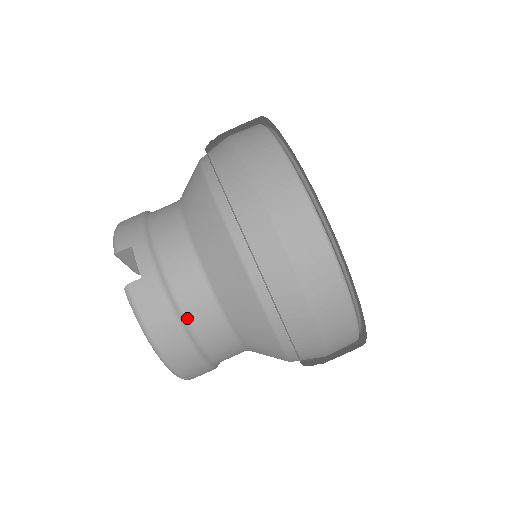
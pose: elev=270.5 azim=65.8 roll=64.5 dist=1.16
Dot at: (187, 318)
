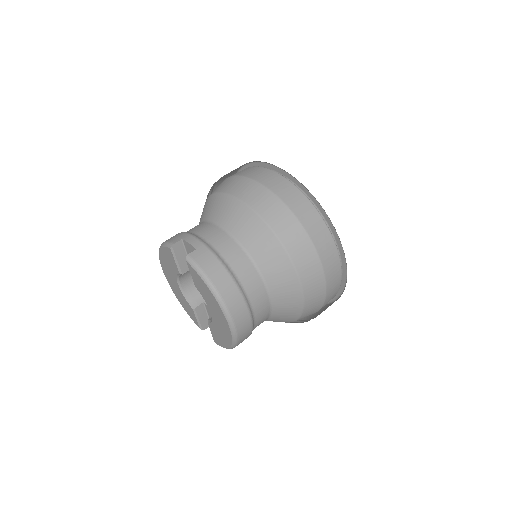
Dot at: (232, 269)
